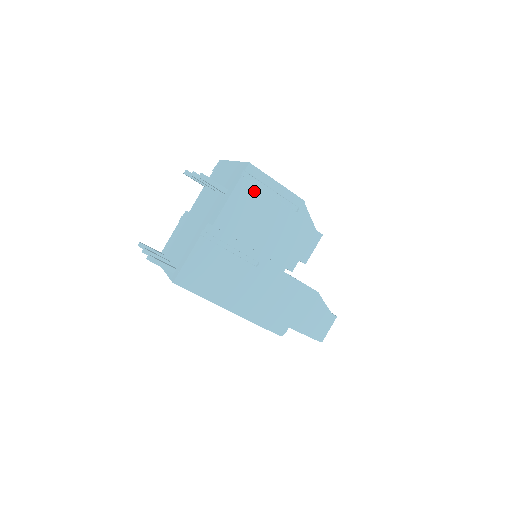
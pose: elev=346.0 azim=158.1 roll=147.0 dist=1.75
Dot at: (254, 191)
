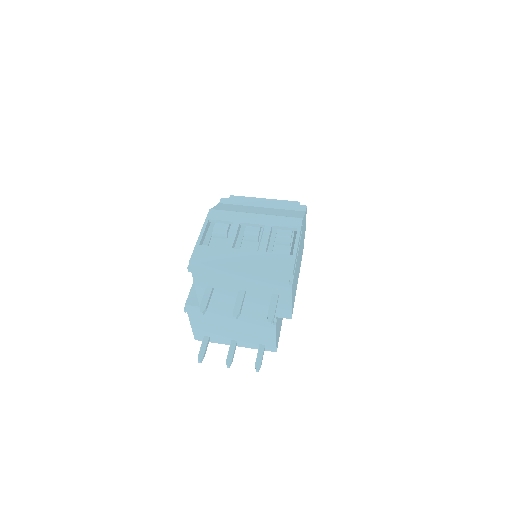
Dot at: (295, 273)
